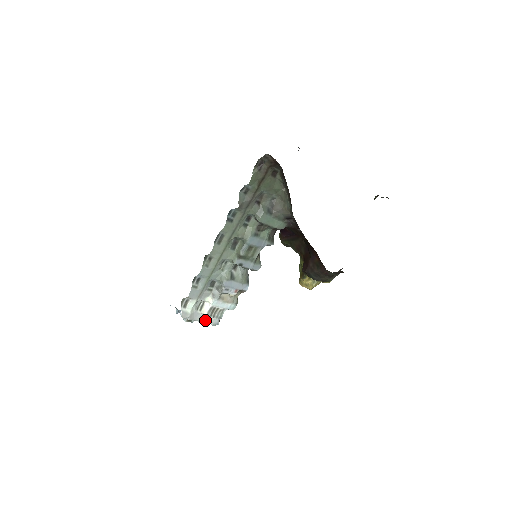
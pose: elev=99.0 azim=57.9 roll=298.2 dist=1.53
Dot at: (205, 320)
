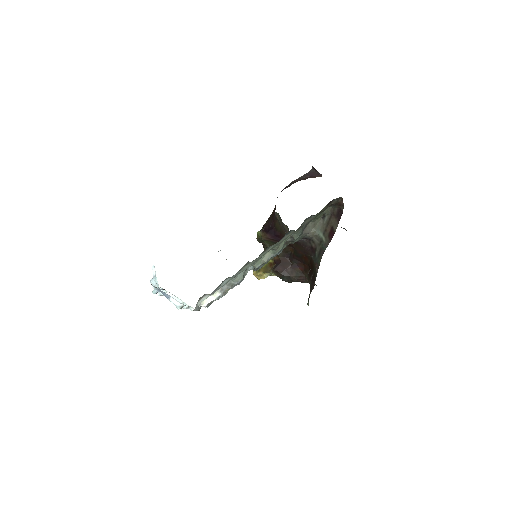
Dot at: (198, 309)
